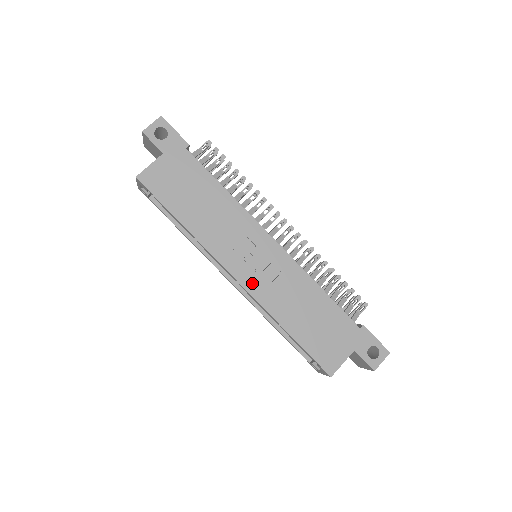
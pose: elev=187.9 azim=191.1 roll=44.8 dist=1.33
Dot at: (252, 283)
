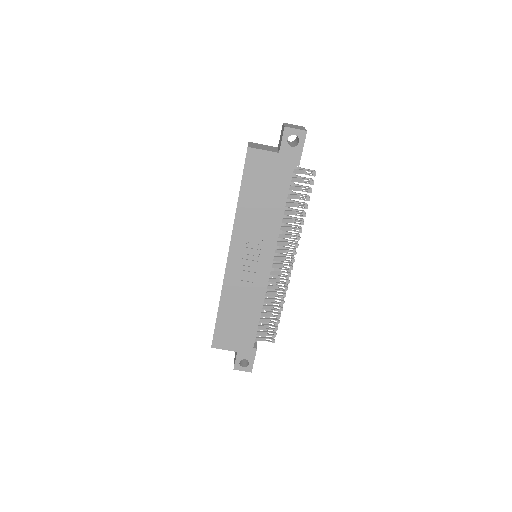
Dot at: (233, 269)
